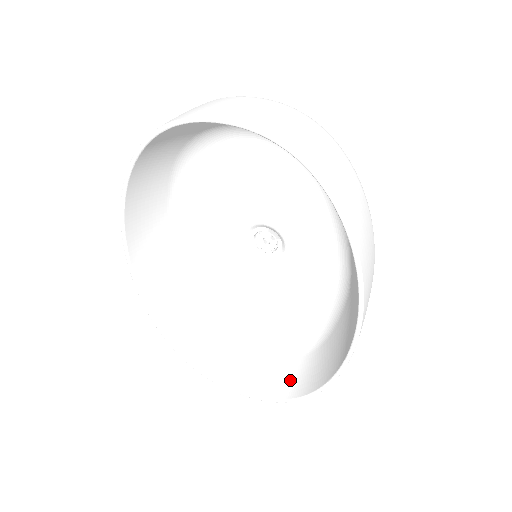
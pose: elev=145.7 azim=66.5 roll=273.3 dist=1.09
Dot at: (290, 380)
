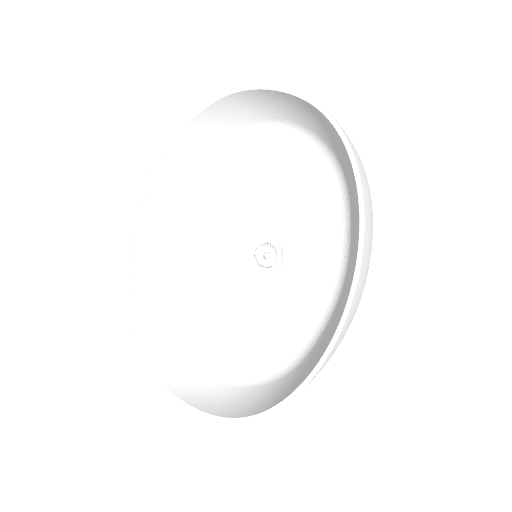
Dot at: (255, 402)
